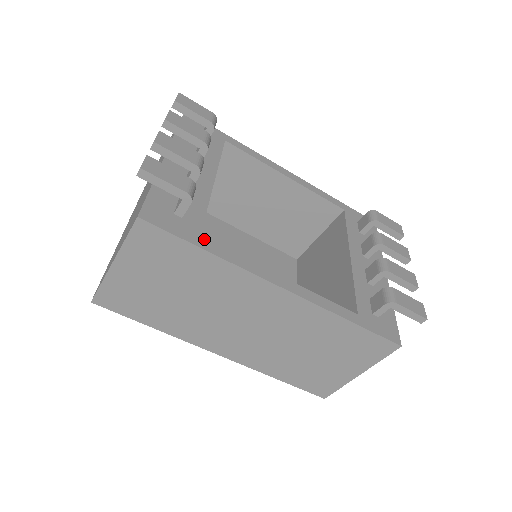
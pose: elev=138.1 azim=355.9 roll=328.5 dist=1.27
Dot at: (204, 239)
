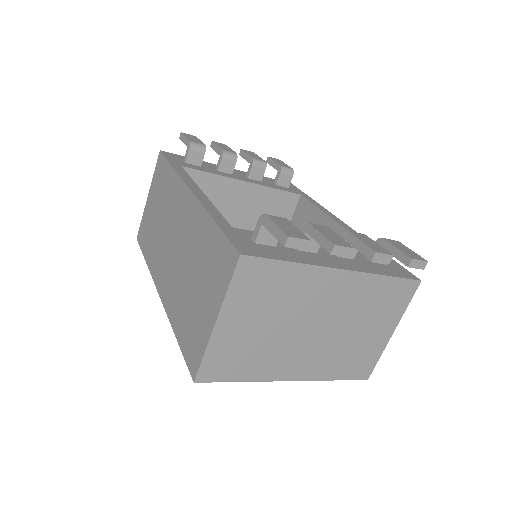
Dot at: (181, 167)
